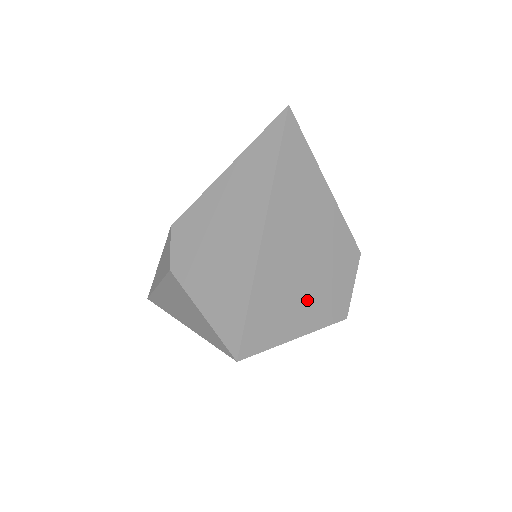
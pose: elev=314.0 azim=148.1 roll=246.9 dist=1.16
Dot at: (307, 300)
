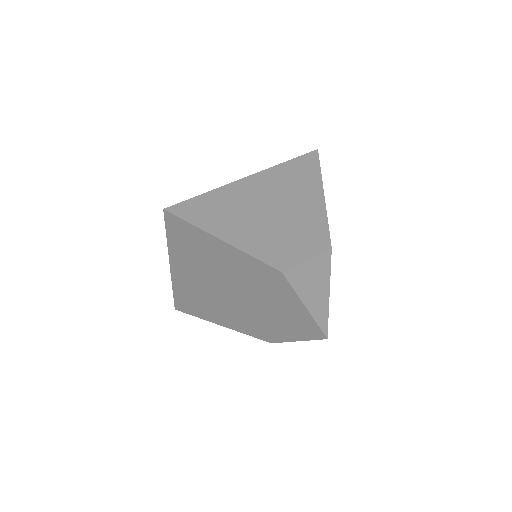
Dot at: (251, 229)
